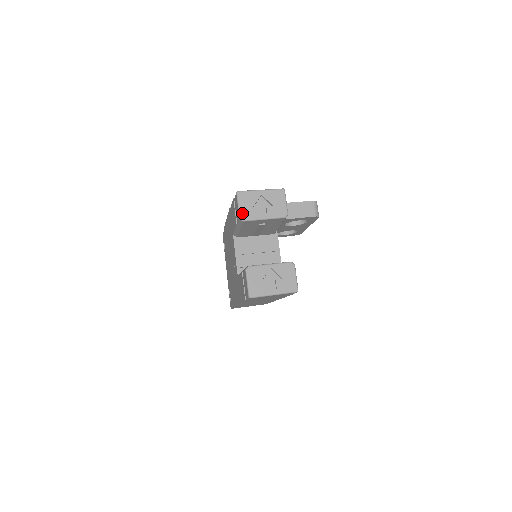
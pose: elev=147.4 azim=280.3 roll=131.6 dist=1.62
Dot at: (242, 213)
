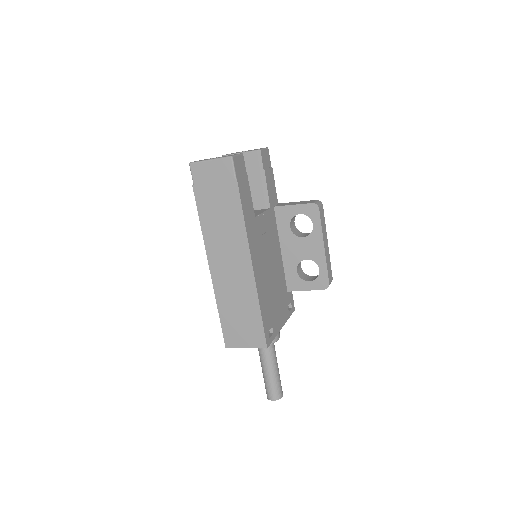
Dot at: occluded
